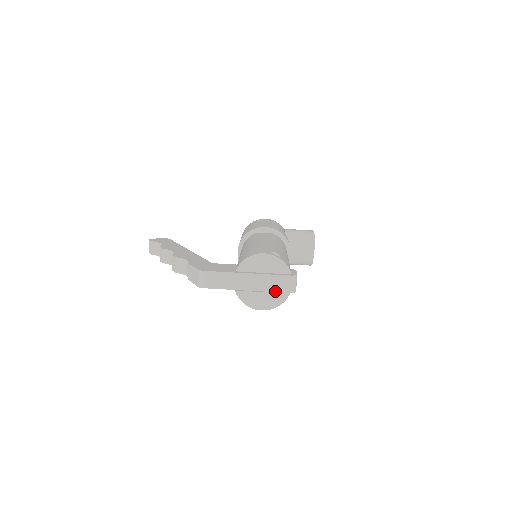
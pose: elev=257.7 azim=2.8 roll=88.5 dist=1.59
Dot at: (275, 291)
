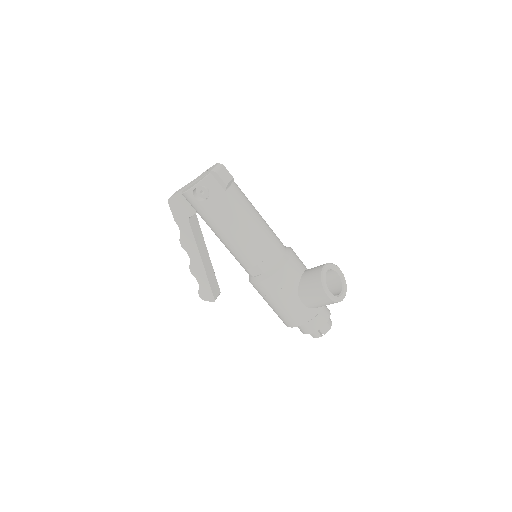
Dot at: (203, 176)
